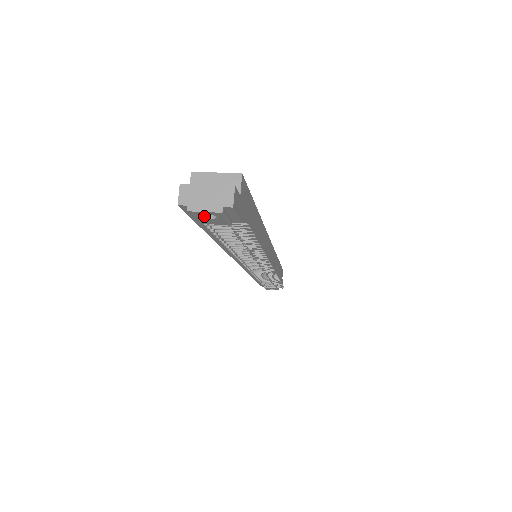
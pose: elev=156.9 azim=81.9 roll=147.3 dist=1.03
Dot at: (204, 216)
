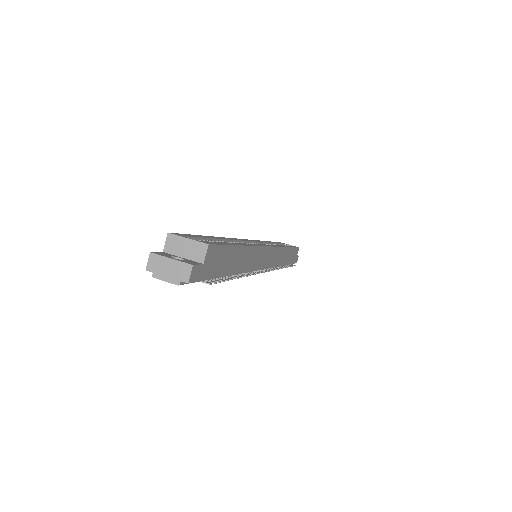
Dot at: occluded
